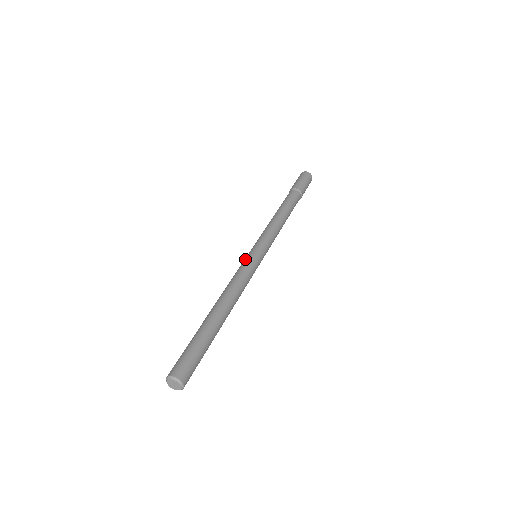
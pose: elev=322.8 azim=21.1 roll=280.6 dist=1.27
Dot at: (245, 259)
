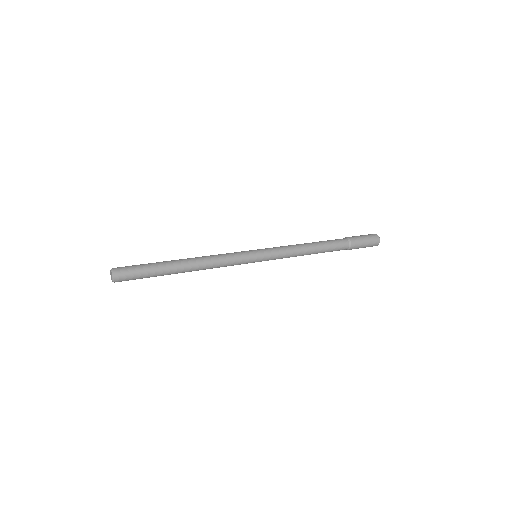
Dot at: (244, 251)
